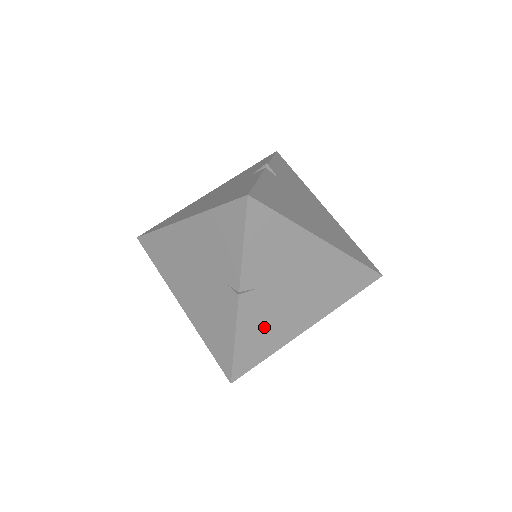
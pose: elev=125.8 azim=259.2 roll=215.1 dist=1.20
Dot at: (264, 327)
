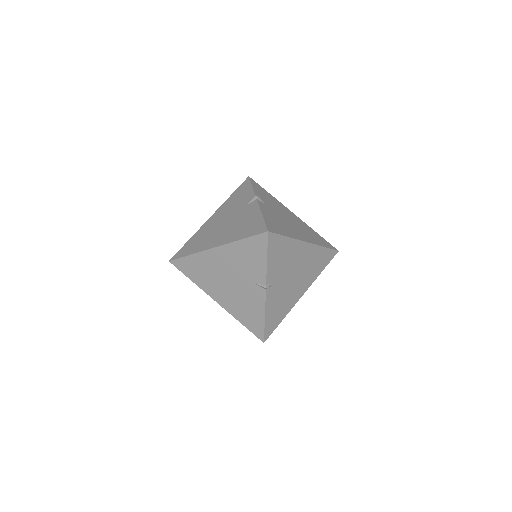
Dot at: (279, 303)
